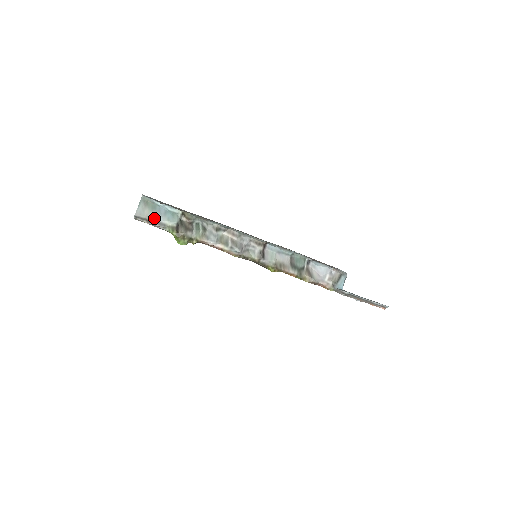
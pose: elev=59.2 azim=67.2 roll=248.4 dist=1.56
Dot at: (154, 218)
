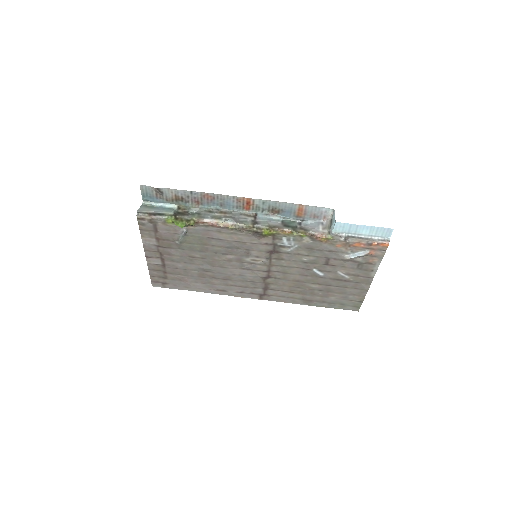
Dot at: (154, 211)
